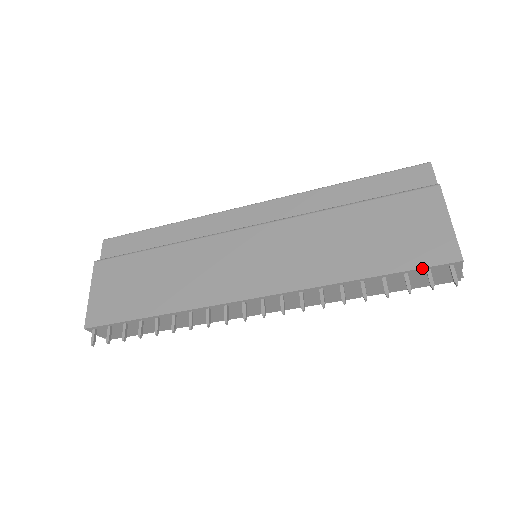
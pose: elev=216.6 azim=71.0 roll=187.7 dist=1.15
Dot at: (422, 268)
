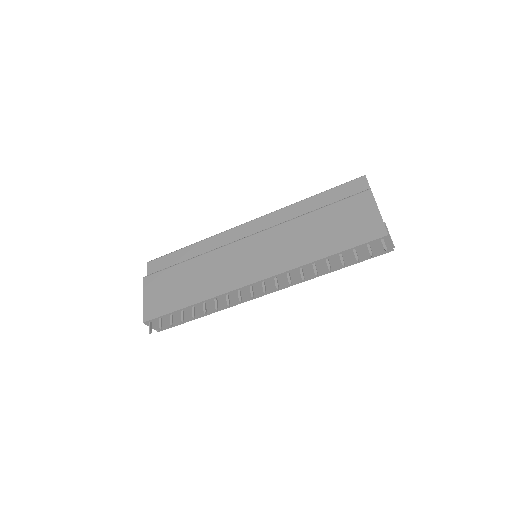
Dot at: (363, 244)
